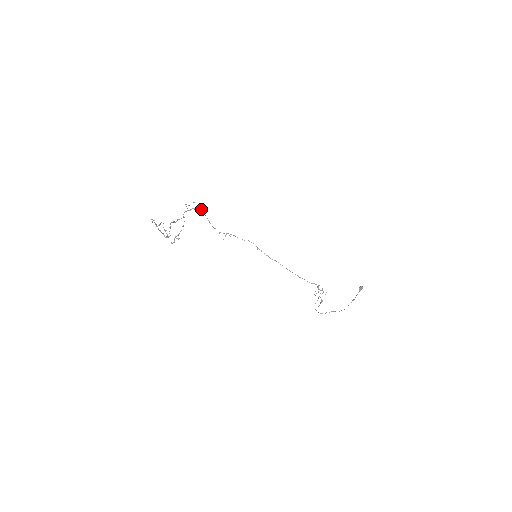
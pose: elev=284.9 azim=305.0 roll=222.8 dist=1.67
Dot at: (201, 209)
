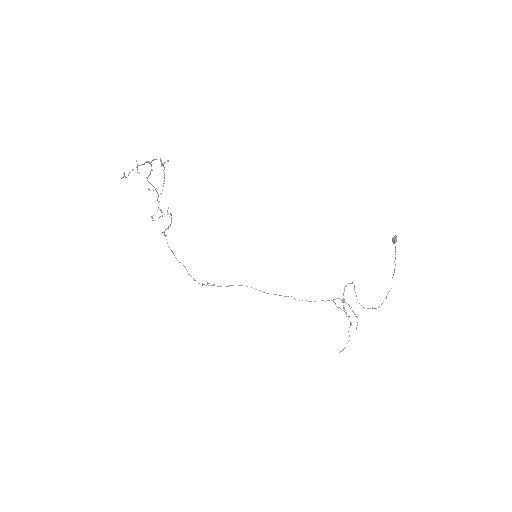
Dot at: occluded
